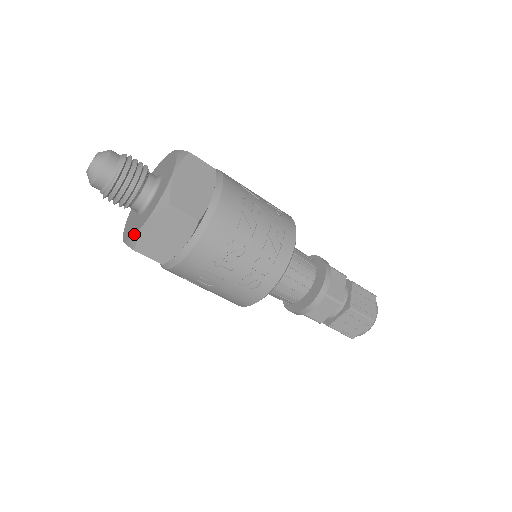
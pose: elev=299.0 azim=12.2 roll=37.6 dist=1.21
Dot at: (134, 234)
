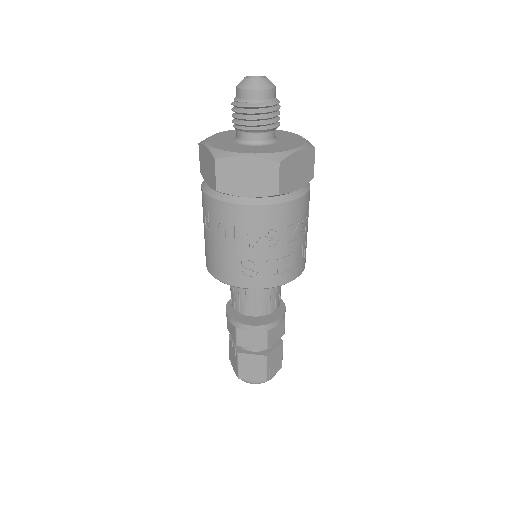
Dot at: (228, 150)
